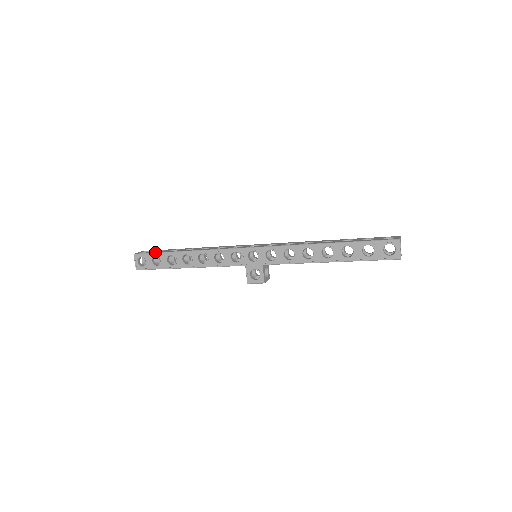
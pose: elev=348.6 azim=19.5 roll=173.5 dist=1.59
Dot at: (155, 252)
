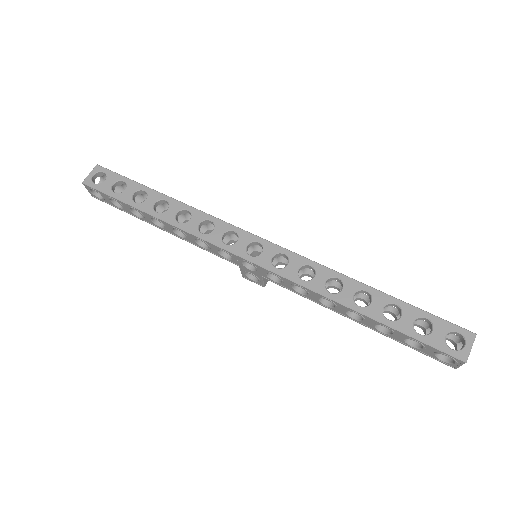
Dot at: (111, 195)
